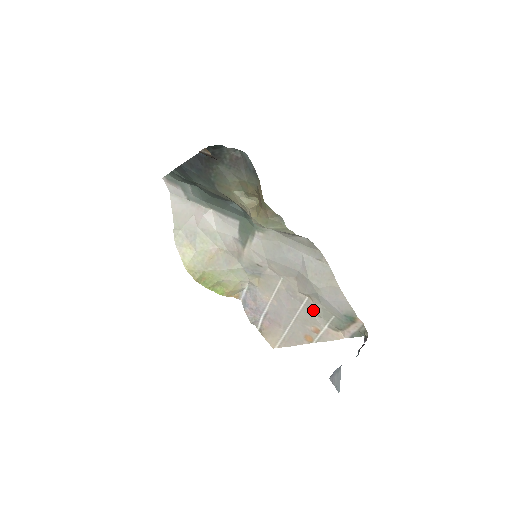
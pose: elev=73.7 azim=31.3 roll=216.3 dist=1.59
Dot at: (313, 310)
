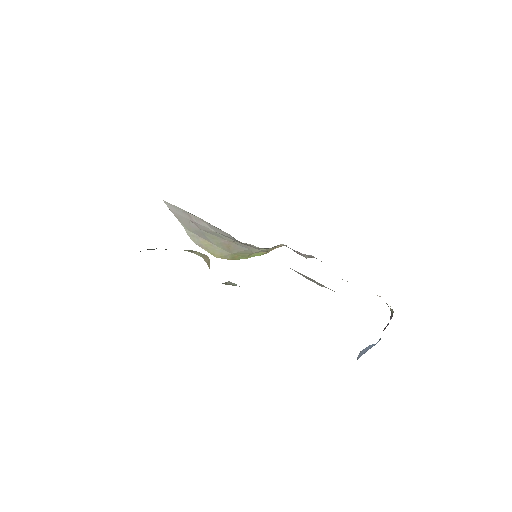
Dot at: occluded
